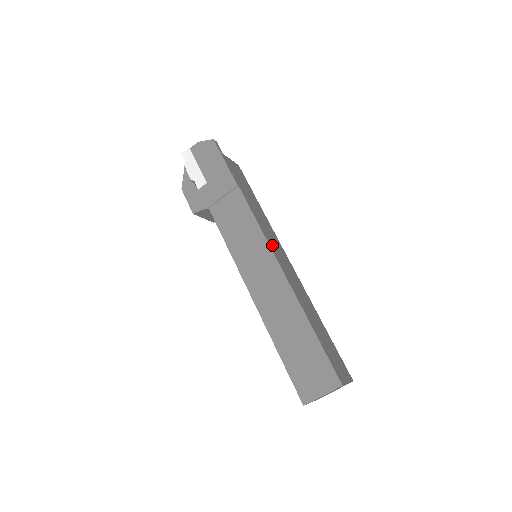
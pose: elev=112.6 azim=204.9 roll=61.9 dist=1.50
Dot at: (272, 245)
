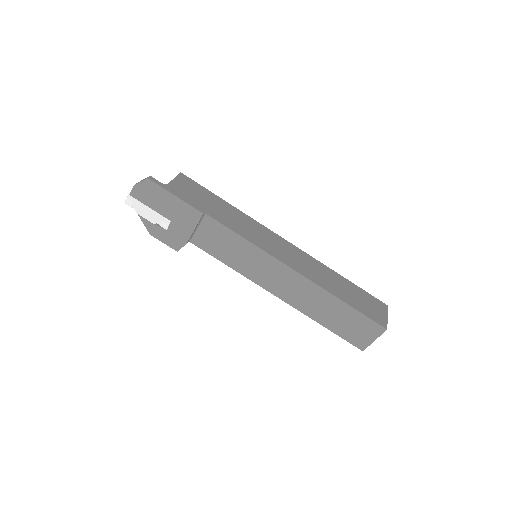
Dot at: (267, 247)
